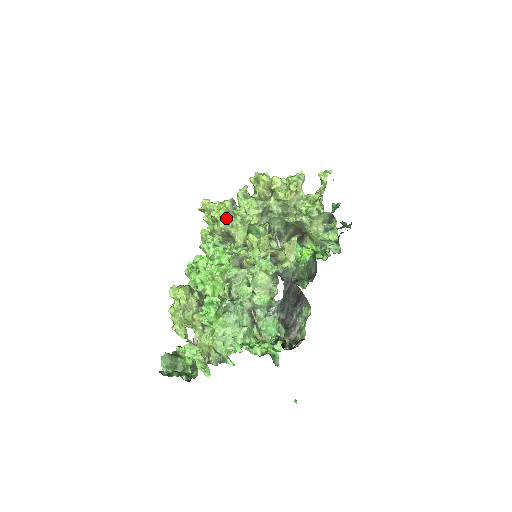
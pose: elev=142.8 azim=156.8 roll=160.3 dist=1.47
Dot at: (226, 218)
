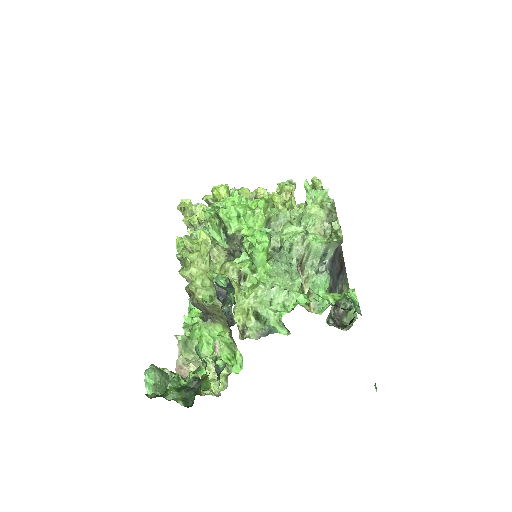
Dot at: occluded
